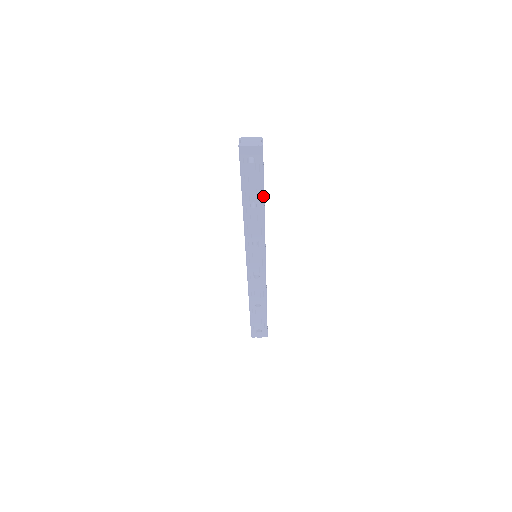
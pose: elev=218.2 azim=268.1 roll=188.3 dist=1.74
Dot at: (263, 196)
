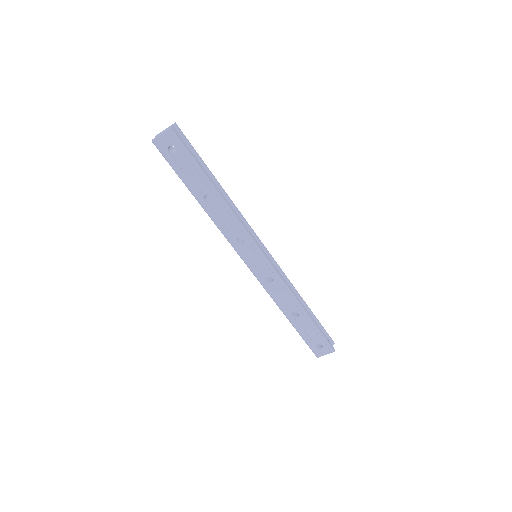
Dot at: (210, 183)
